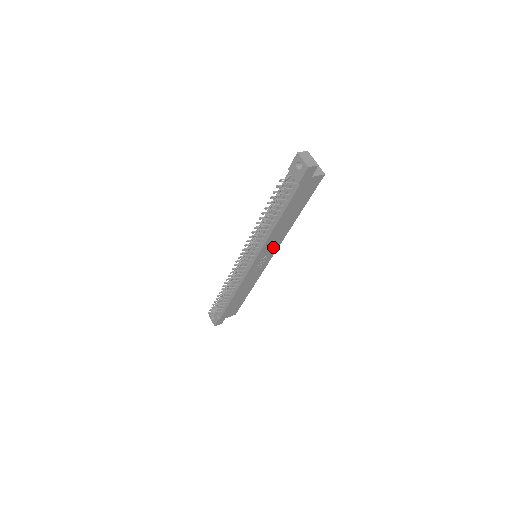
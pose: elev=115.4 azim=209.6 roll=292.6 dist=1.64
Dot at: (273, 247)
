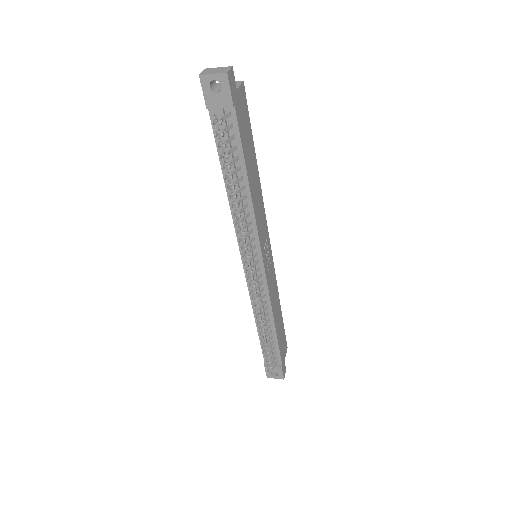
Dot at: (263, 226)
